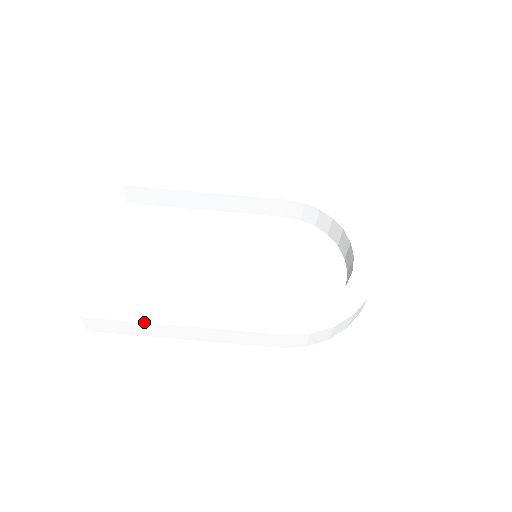
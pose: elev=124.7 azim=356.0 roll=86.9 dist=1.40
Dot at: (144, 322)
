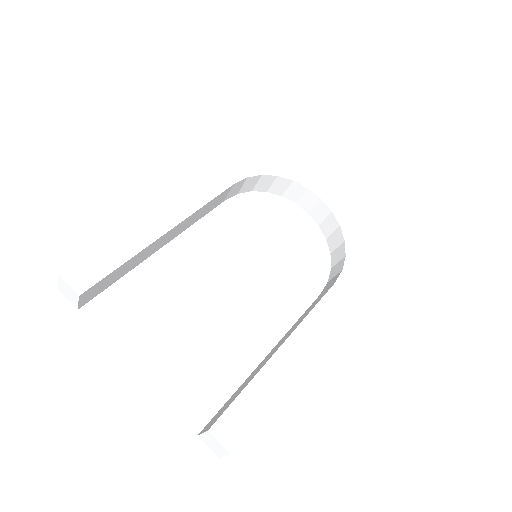
Dot at: occluded
